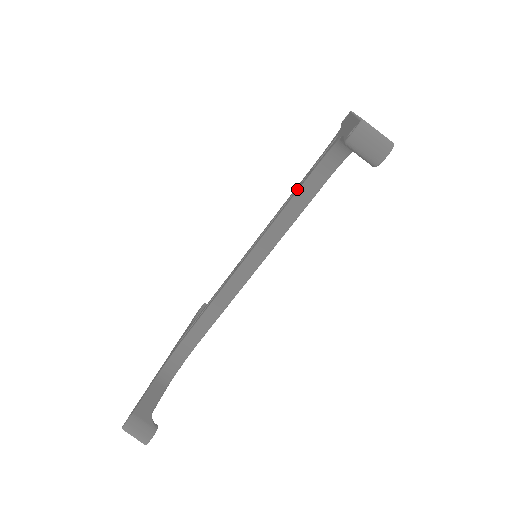
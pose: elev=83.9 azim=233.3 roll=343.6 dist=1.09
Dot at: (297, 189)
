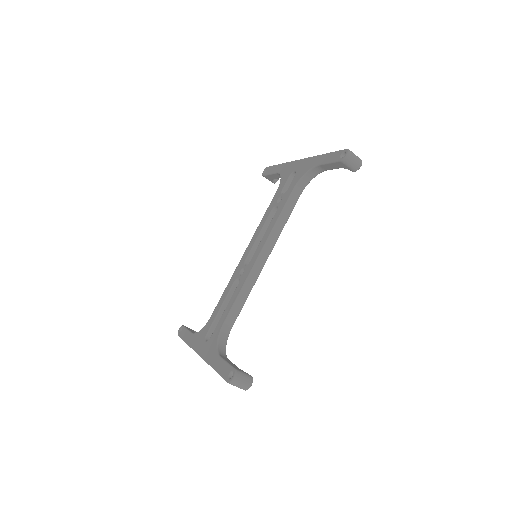
Dot at: (281, 204)
